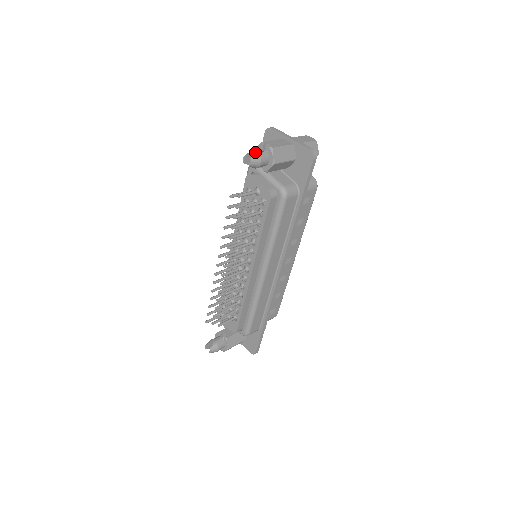
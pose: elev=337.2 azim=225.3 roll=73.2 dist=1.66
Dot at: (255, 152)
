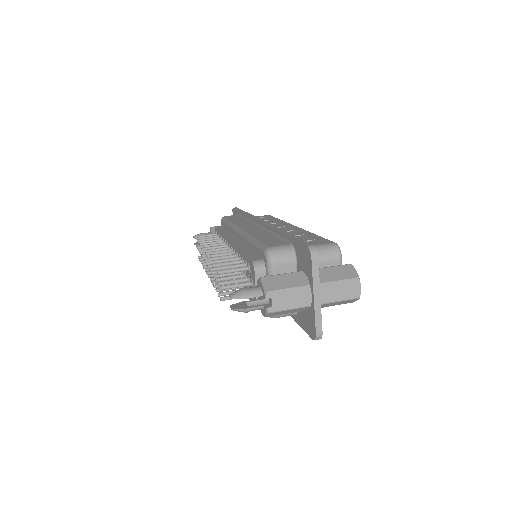
Dot at: (251, 295)
